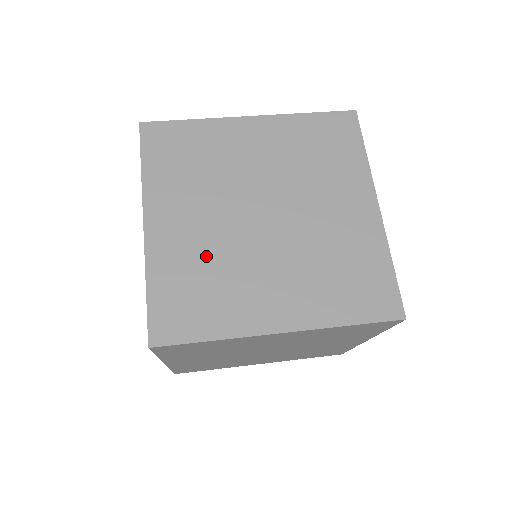
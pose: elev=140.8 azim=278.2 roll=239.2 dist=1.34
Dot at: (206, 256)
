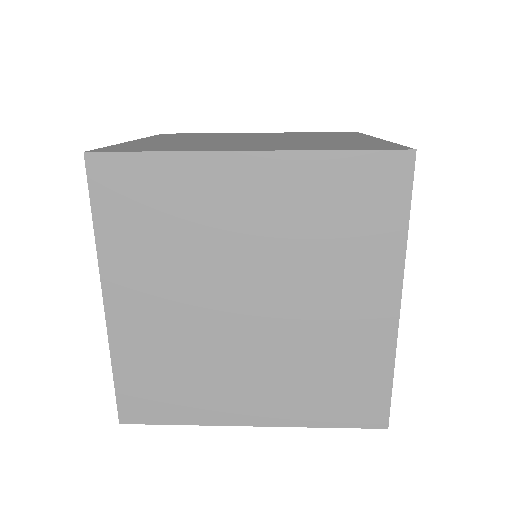
Dot at: (184, 143)
